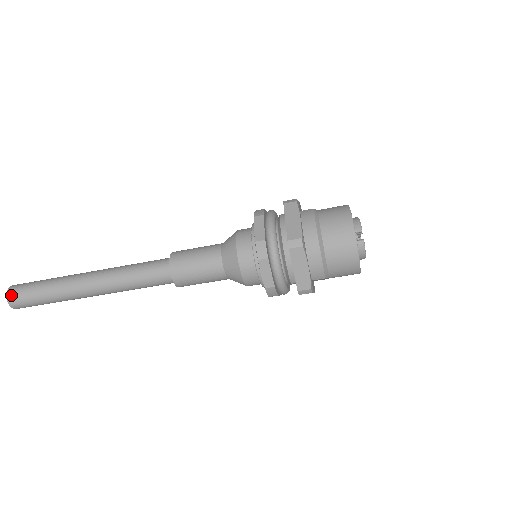
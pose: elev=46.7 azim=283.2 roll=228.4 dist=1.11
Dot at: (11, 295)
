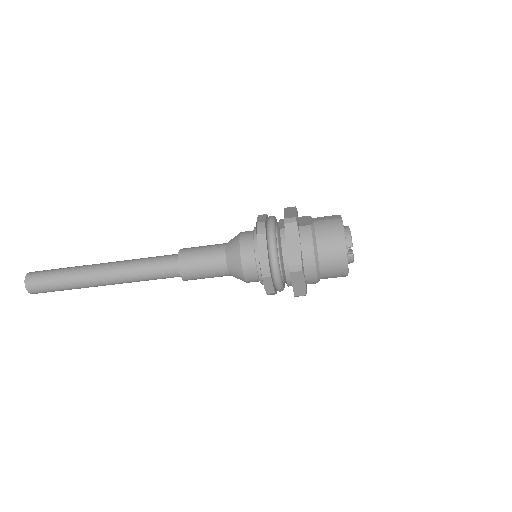
Dot at: (30, 286)
